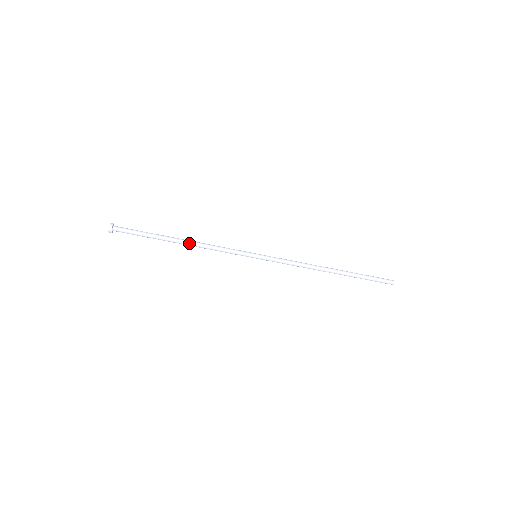
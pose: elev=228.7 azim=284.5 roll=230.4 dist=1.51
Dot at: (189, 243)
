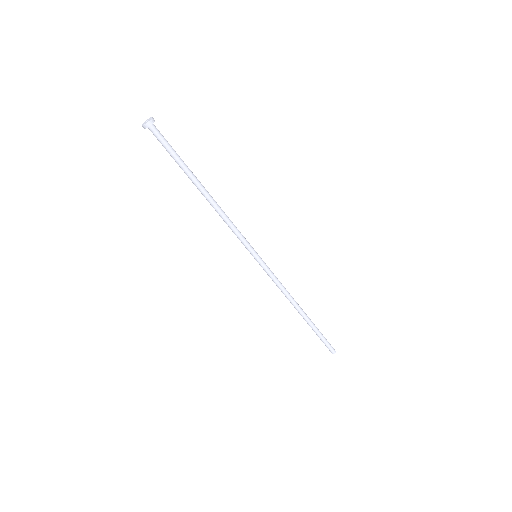
Dot at: (212, 198)
